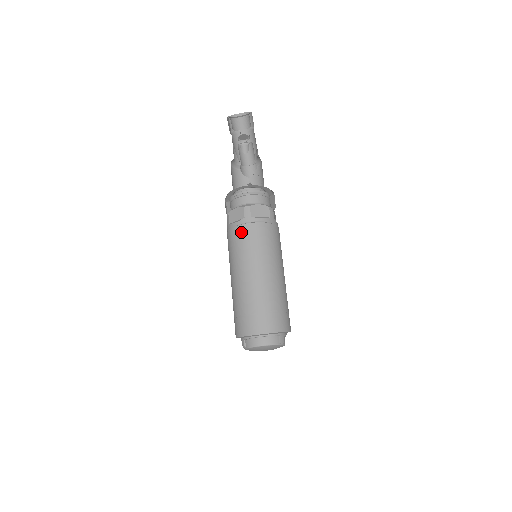
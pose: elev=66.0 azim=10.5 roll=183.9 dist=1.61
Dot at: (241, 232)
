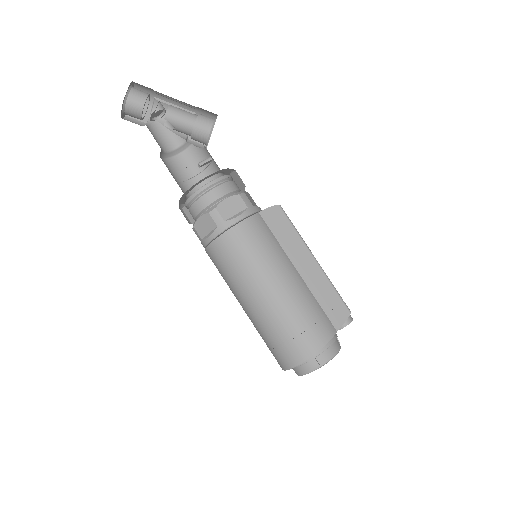
Dot at: occluded
